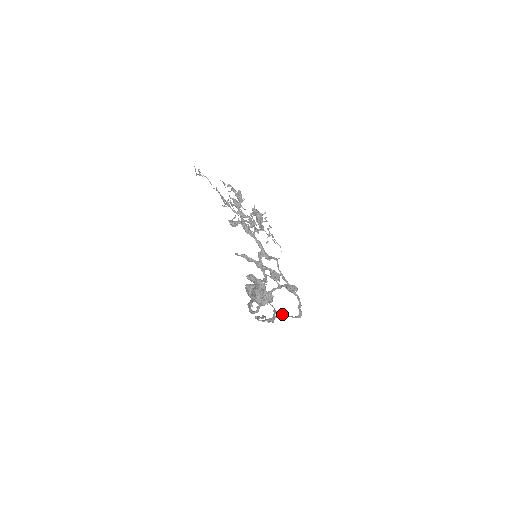
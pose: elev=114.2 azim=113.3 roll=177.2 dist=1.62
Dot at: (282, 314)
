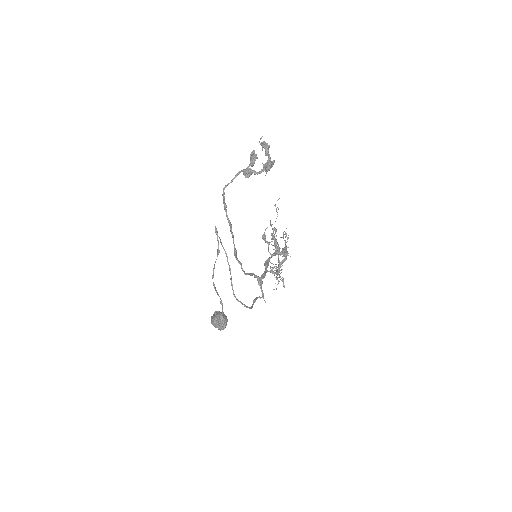
Dot at: occluded
